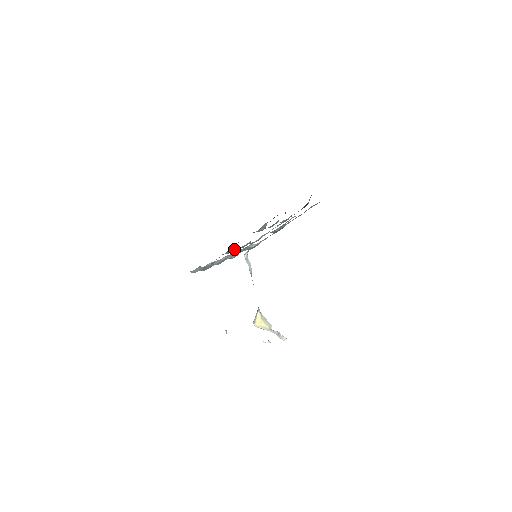
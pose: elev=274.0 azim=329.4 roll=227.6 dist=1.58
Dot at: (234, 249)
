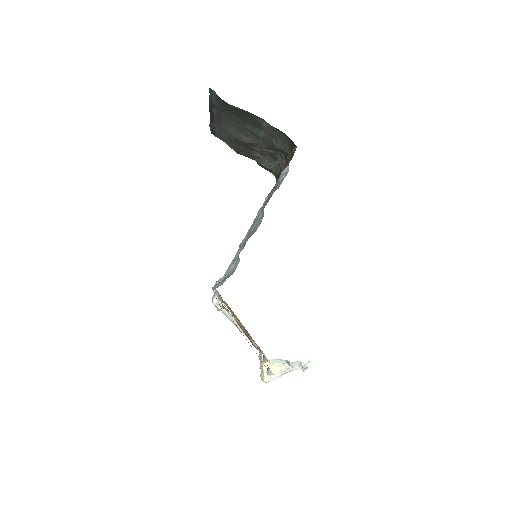
Dot at: (261, 220)
